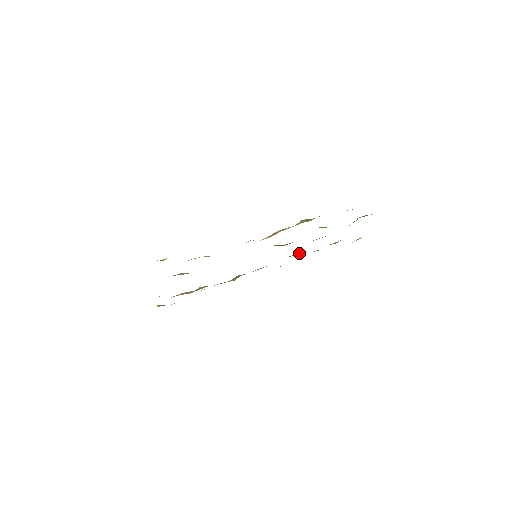
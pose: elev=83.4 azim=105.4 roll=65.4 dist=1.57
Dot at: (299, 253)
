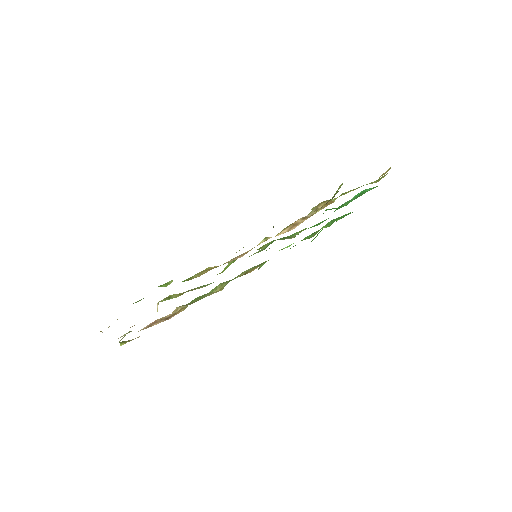
Dot at: occluded
